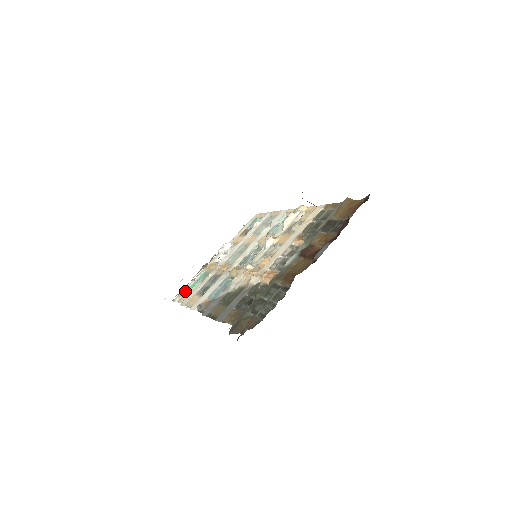
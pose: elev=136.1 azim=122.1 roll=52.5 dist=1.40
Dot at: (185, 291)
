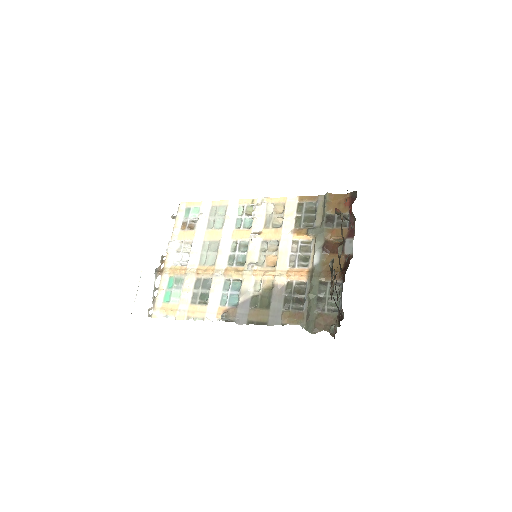
Dot at: (162, 304)
